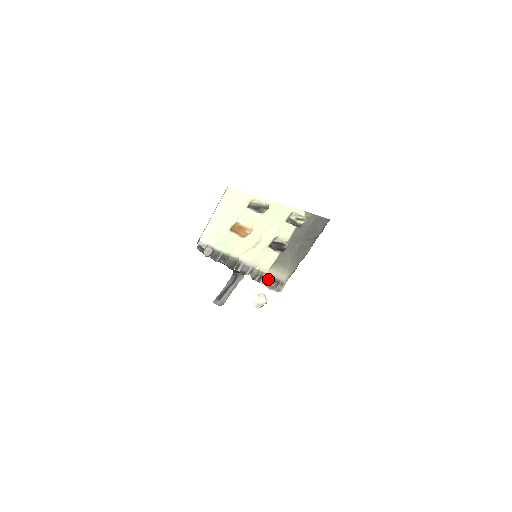
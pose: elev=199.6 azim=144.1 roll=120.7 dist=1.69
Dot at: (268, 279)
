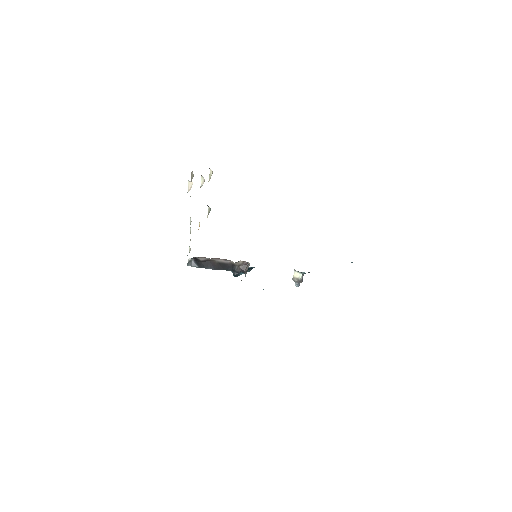
Dot at: occluded
